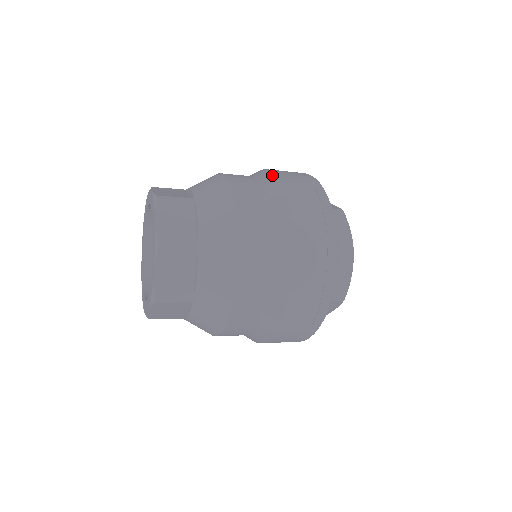
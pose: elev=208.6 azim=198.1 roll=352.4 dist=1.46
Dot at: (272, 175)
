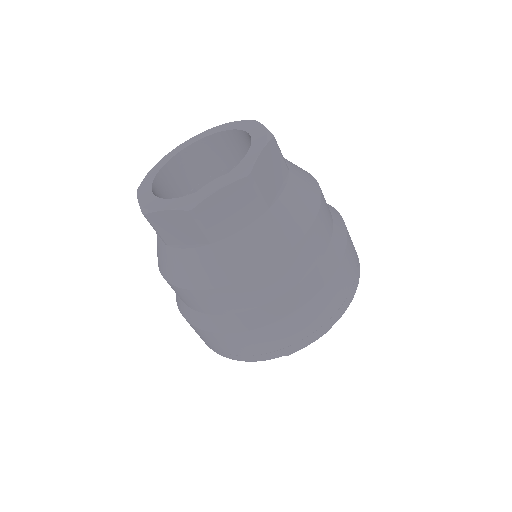
Dot at: (341, 216)
